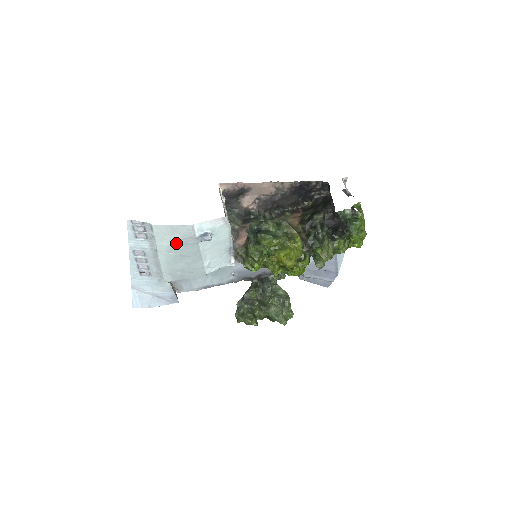
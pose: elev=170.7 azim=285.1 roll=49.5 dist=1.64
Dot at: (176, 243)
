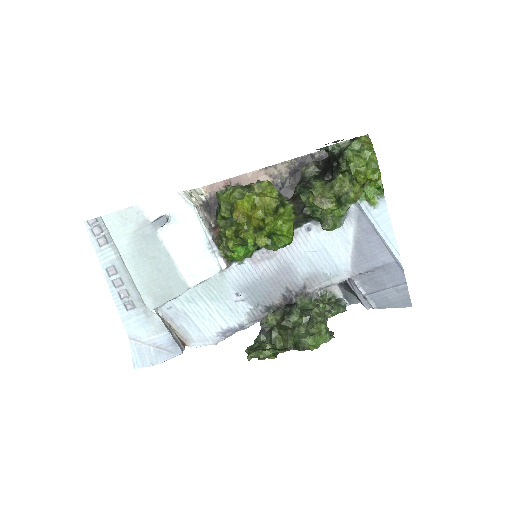
Dot at: (135, 239)
